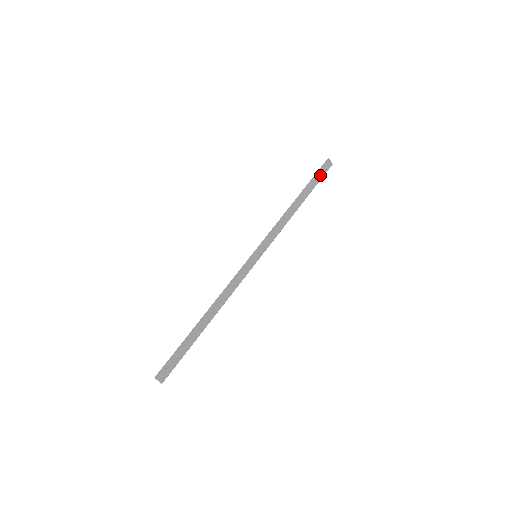
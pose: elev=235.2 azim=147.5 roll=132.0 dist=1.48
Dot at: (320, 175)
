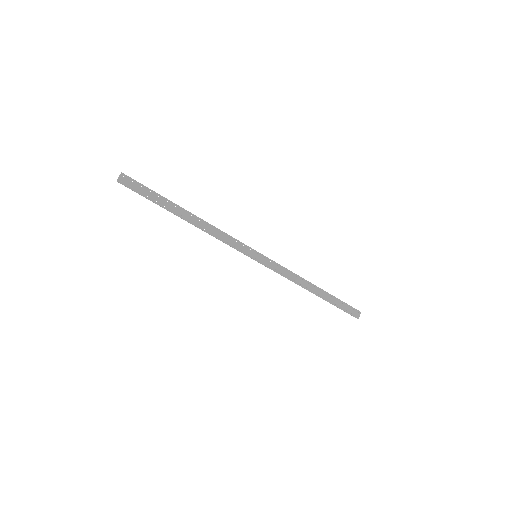
Dot at: (345, 307)
